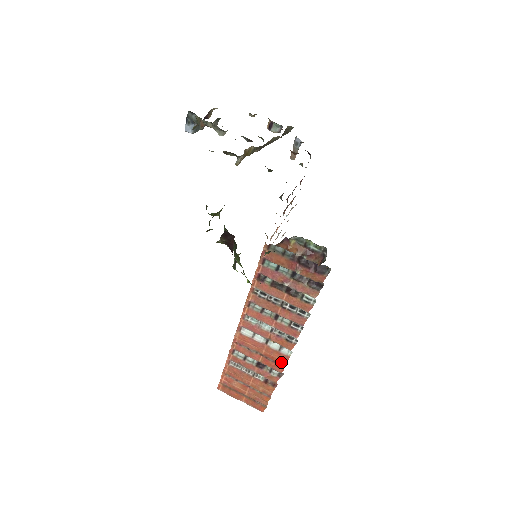
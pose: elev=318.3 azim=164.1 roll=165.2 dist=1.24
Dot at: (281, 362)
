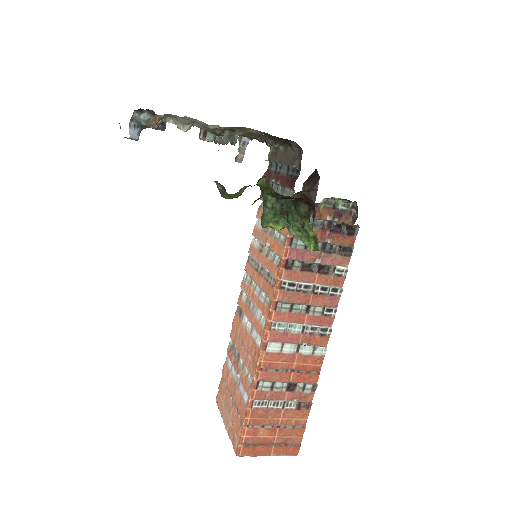
Dot at: (315, 368)
